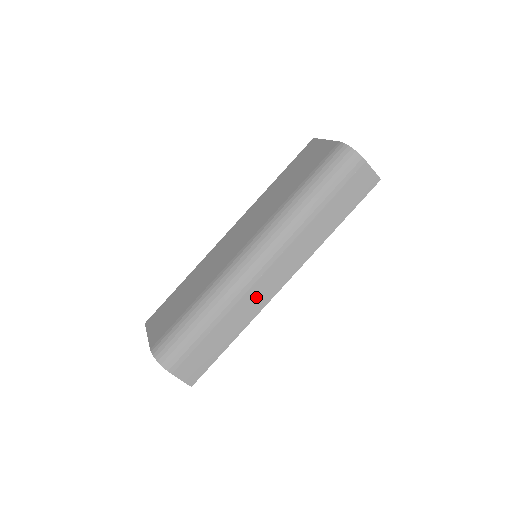
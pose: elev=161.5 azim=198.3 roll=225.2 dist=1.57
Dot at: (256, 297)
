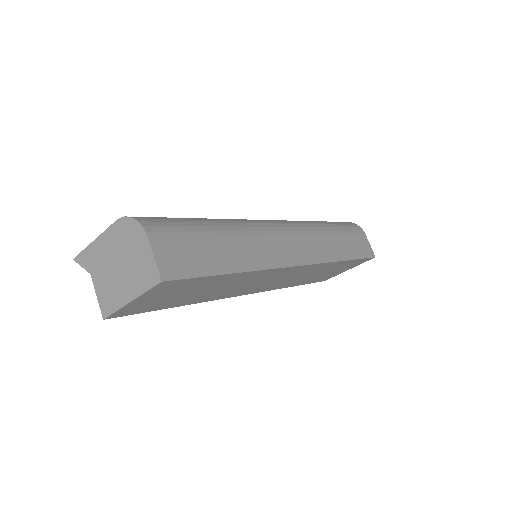
Dot at: (272, 250)
